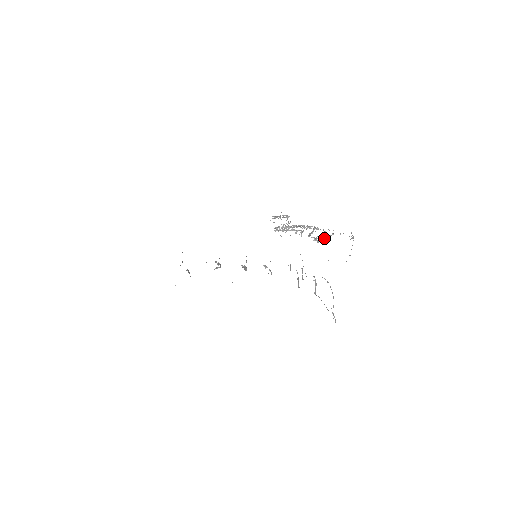
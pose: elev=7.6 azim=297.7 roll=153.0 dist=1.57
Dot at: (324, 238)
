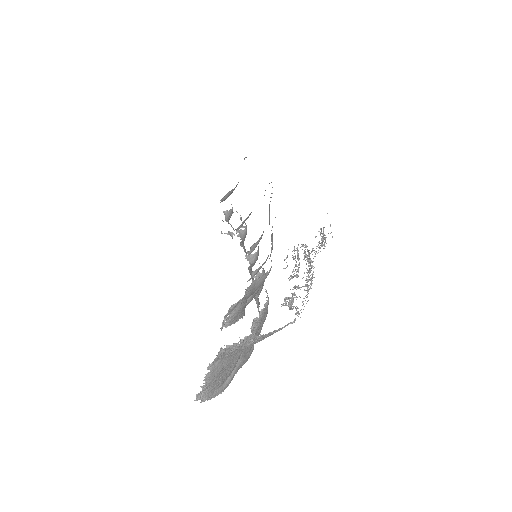
Dot at: occluded
